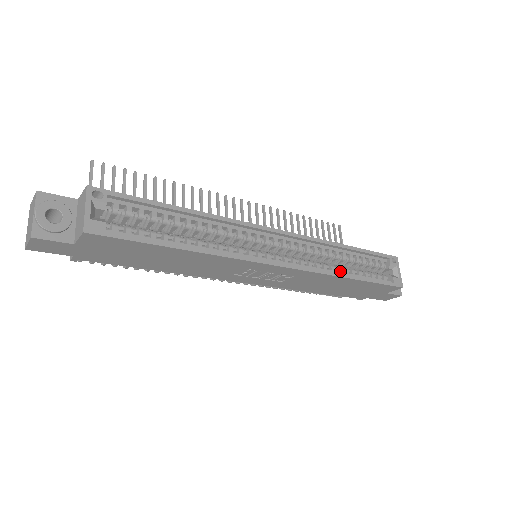
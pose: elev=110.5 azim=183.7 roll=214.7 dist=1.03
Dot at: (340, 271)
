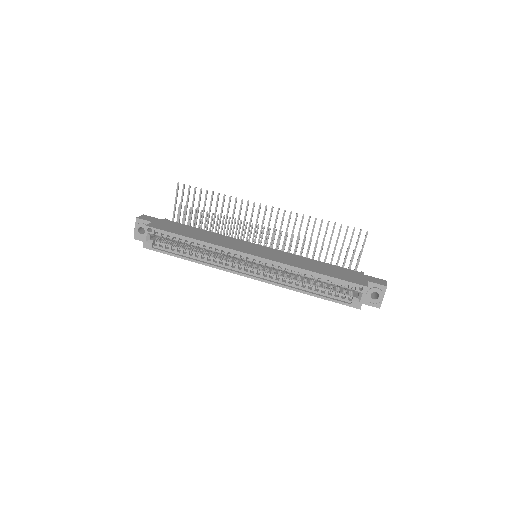
Dot at: (300, 286)
